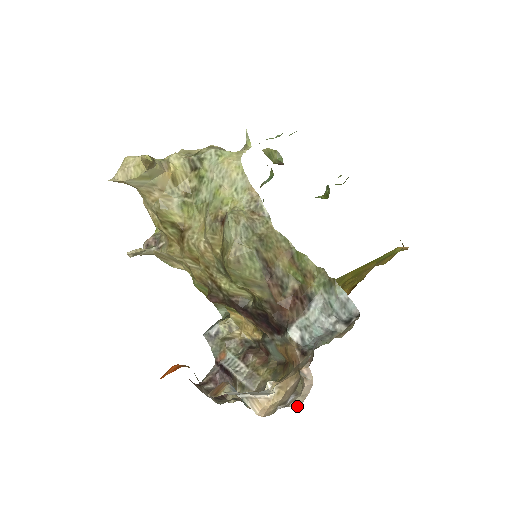
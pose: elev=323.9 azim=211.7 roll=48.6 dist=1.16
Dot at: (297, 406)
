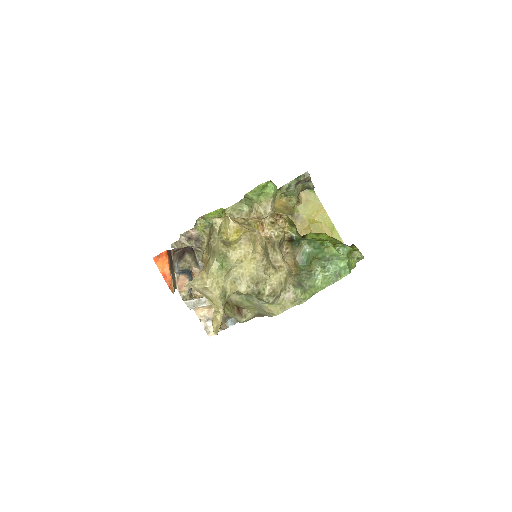
Dot at: (209, 336)
